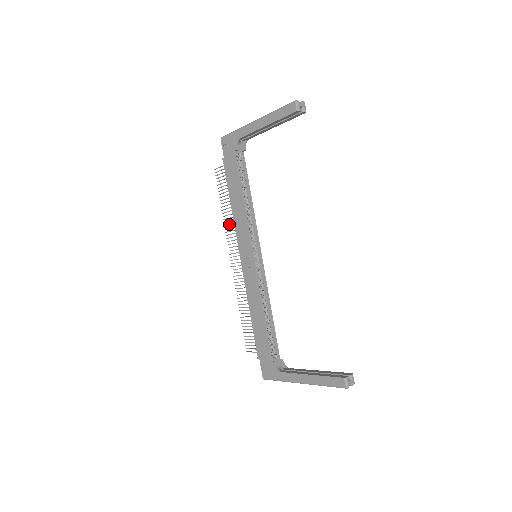
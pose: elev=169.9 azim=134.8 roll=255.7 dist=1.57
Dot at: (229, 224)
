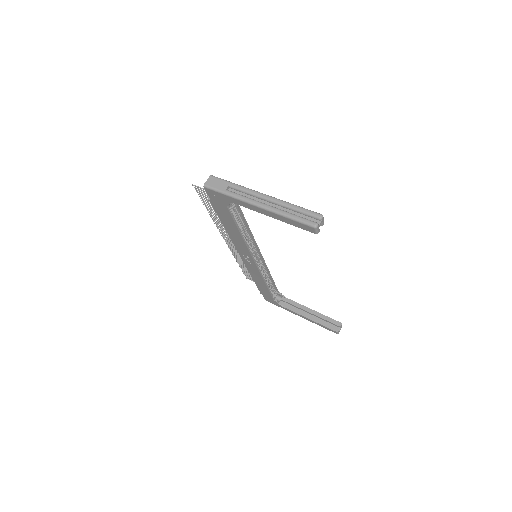
Dot at: (220, 224)
